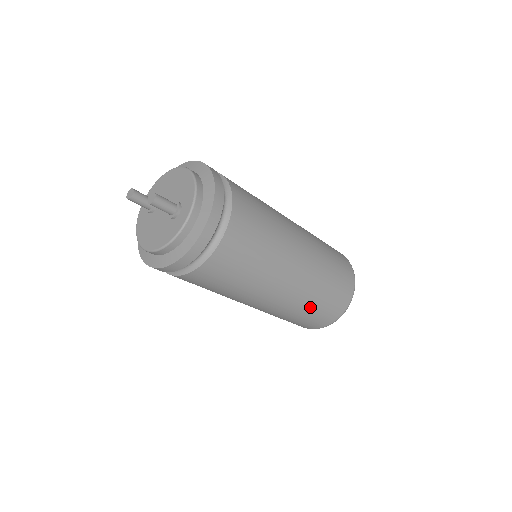
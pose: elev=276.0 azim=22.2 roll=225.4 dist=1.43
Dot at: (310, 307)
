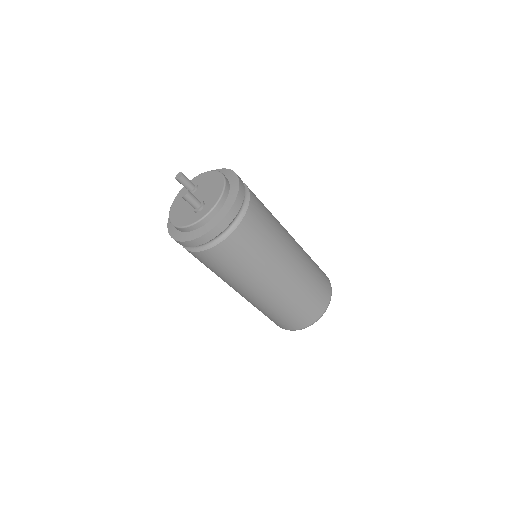
Dot at: (274, 313)
